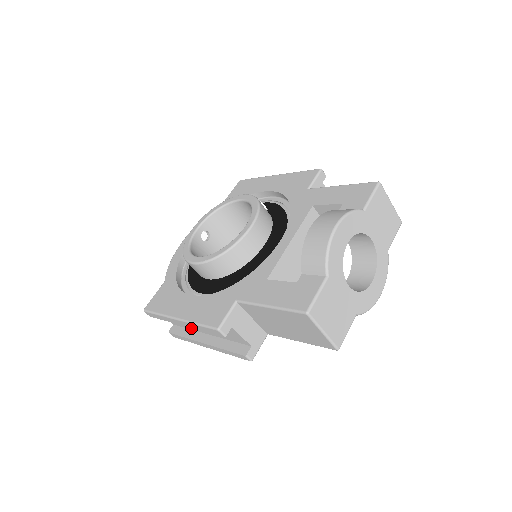
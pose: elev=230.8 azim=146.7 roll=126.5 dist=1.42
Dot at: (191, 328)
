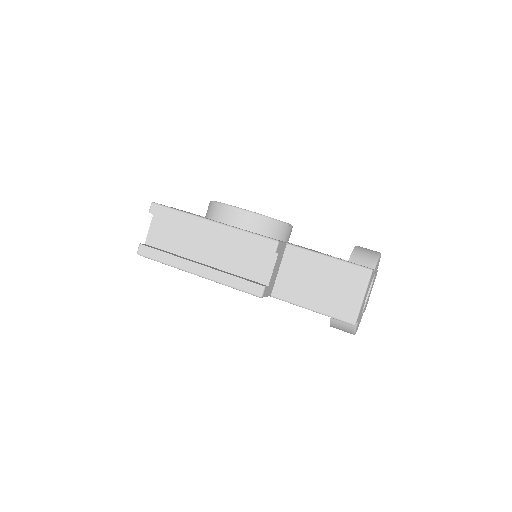
Dot at: (180, 252)
